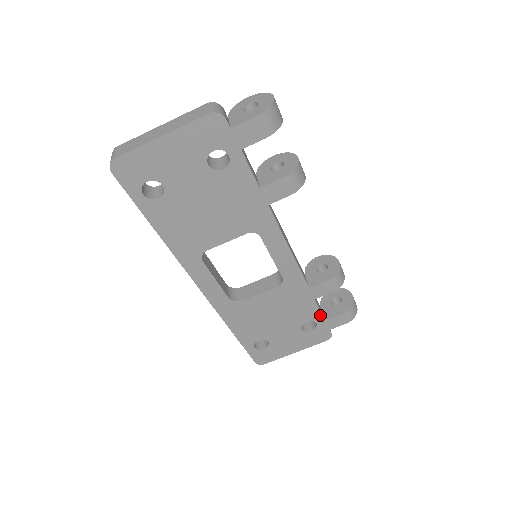
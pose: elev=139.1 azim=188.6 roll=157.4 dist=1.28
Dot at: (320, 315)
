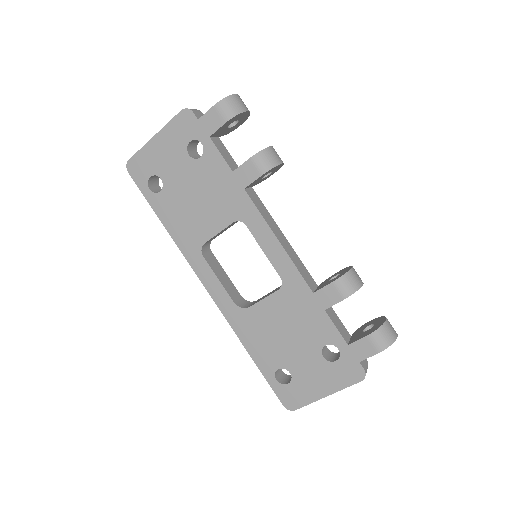
Dot at: (339, 336)
